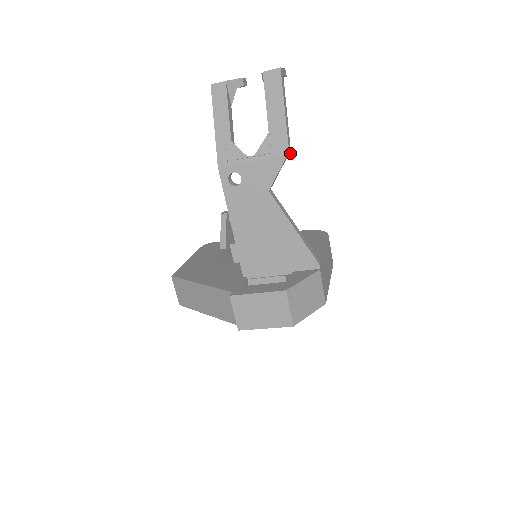
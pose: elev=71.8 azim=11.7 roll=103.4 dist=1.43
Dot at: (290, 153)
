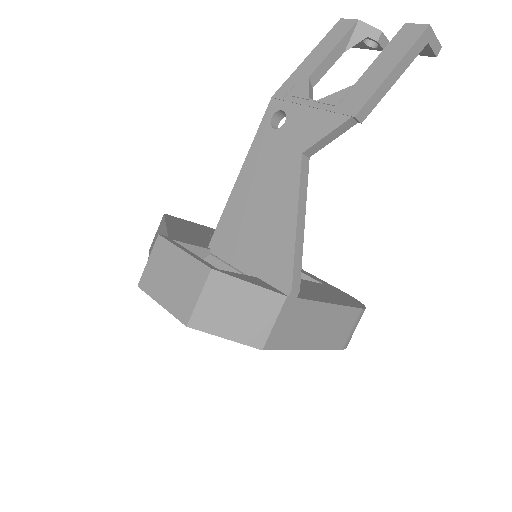
Dot at: (359, 120)
